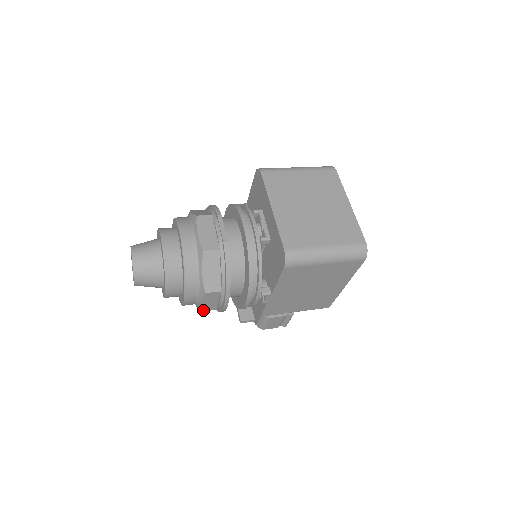
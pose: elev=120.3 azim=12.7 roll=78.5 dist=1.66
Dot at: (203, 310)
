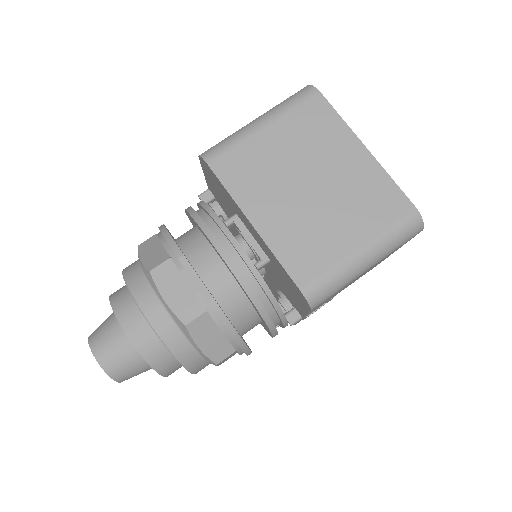
Dot at: (223, 362)
